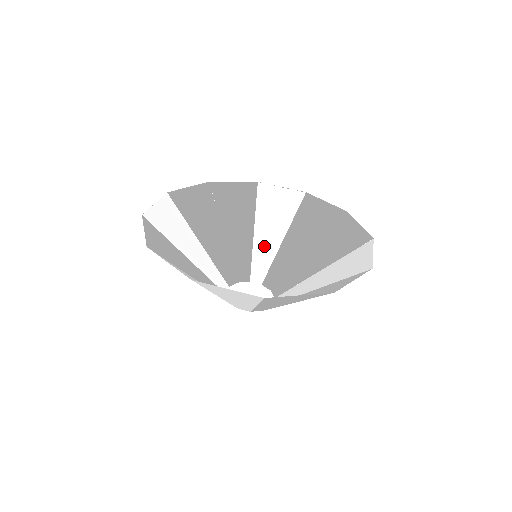
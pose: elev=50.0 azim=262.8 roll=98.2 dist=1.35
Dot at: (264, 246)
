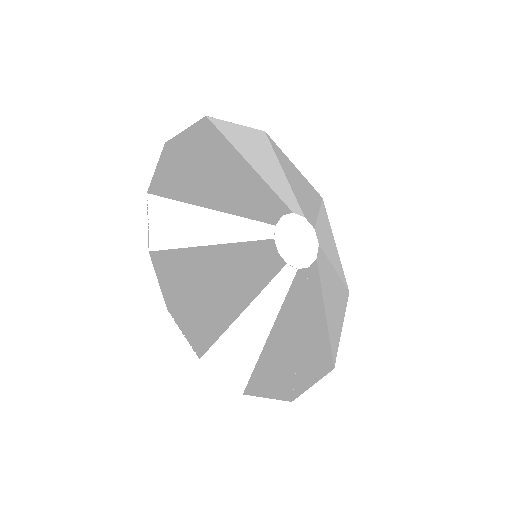
Dot at: (277, 186)
